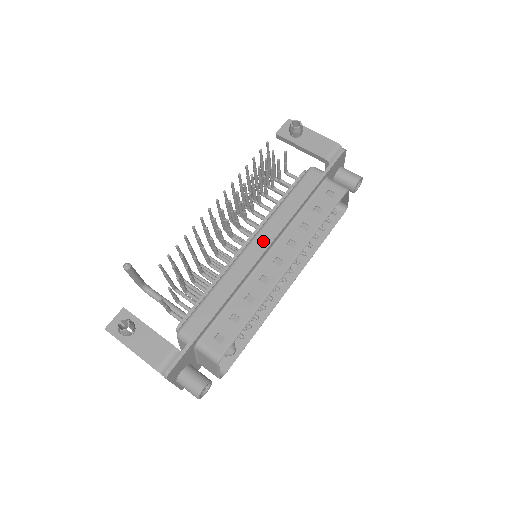
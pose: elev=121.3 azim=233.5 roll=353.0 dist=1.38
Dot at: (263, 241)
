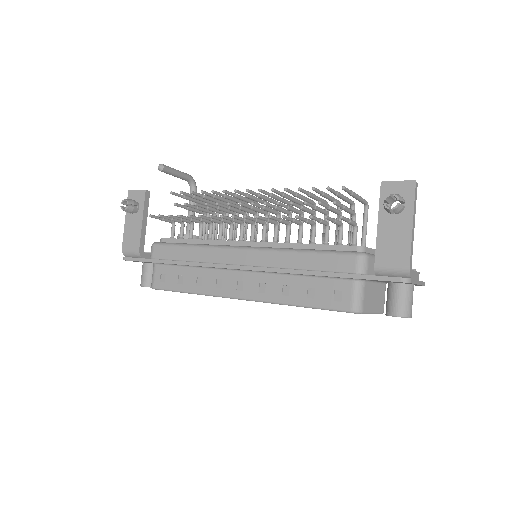
Dot at: (248, 259)
